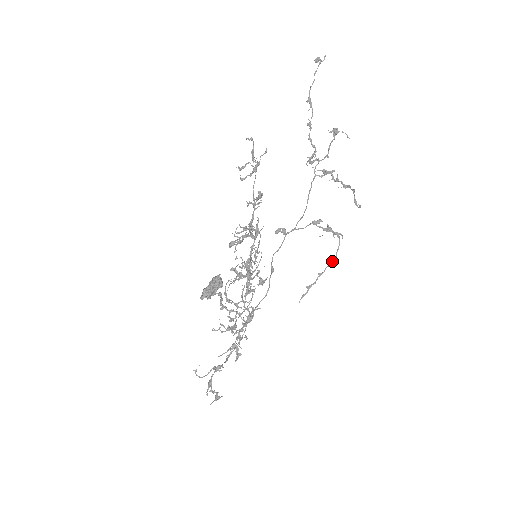
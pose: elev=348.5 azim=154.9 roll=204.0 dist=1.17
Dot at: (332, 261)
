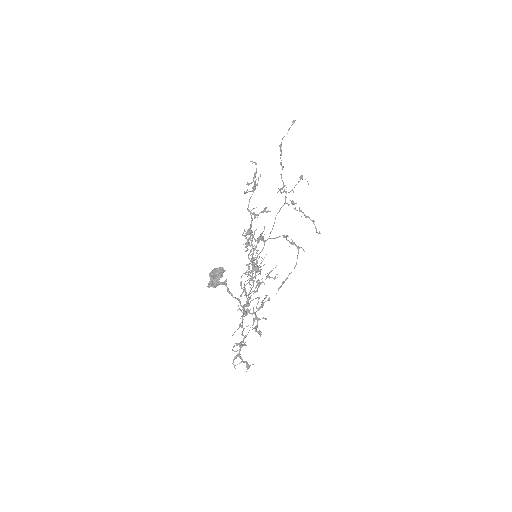
Dot at: (295, 266)
